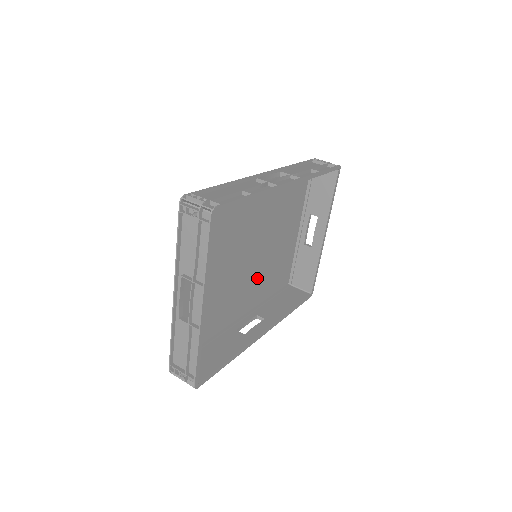
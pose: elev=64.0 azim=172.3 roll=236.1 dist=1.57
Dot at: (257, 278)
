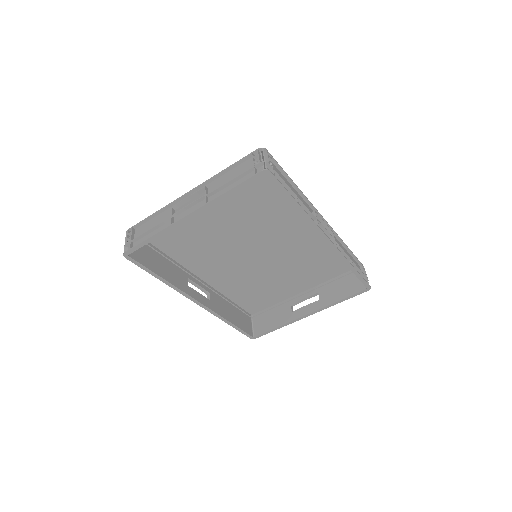
Dot at: (240, 274)
